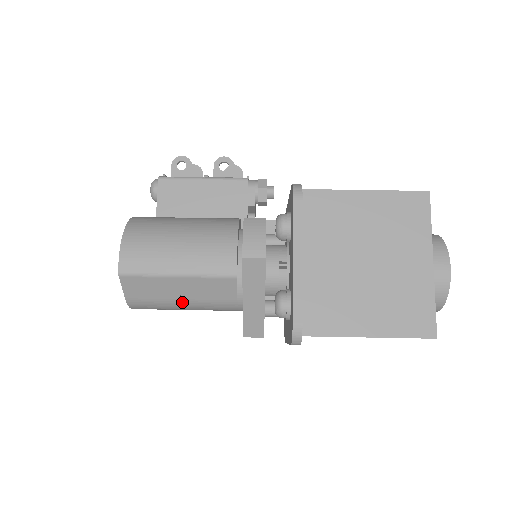
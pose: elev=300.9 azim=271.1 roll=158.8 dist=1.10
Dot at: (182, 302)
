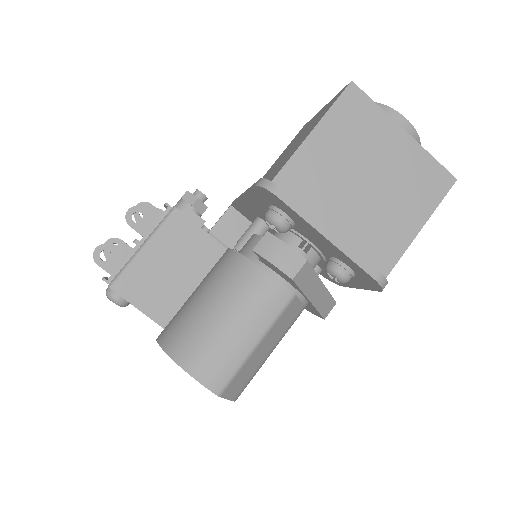
Dot at: (270, 353)
